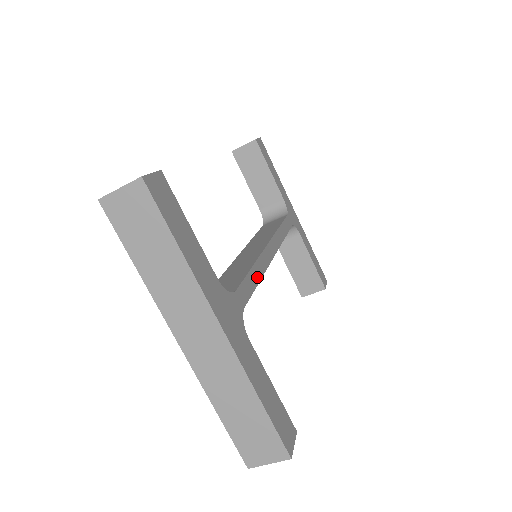
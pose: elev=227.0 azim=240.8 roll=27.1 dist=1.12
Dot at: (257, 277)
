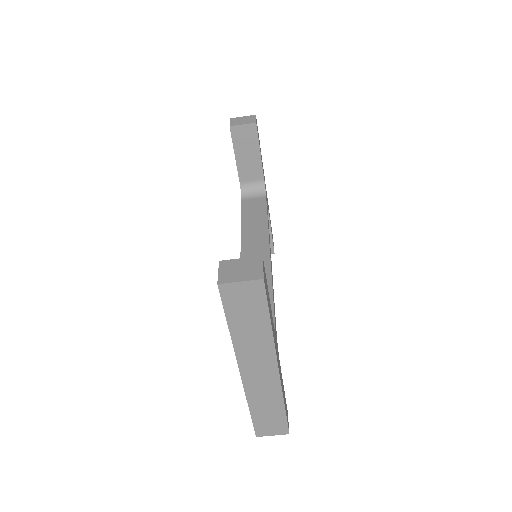
Dot at: occluded
